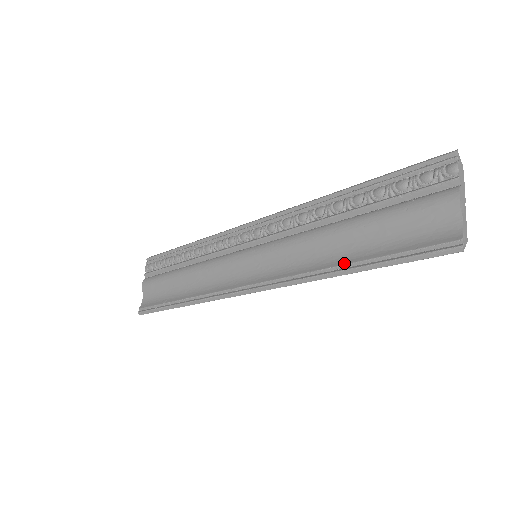
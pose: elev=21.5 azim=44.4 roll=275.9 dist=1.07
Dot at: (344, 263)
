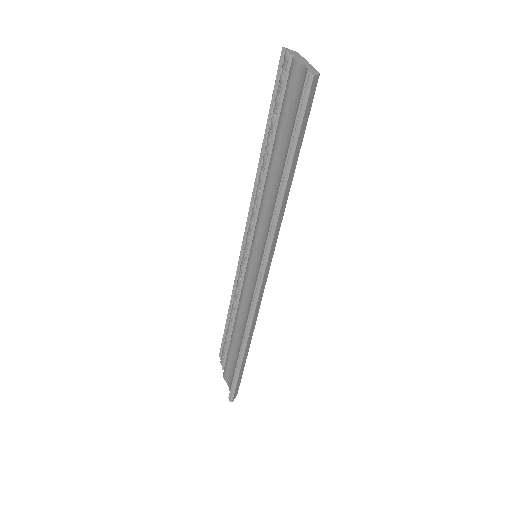
Dot at: (281, 179)
